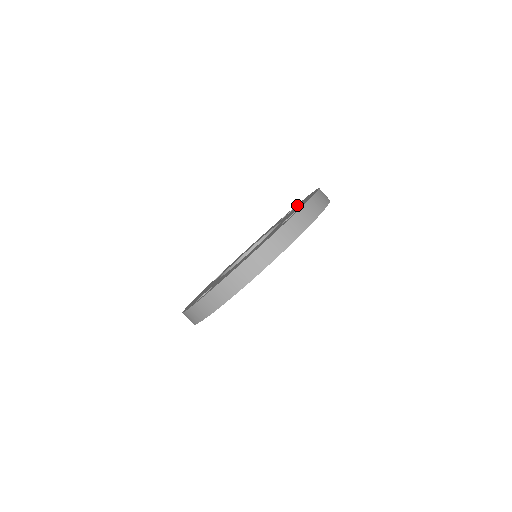
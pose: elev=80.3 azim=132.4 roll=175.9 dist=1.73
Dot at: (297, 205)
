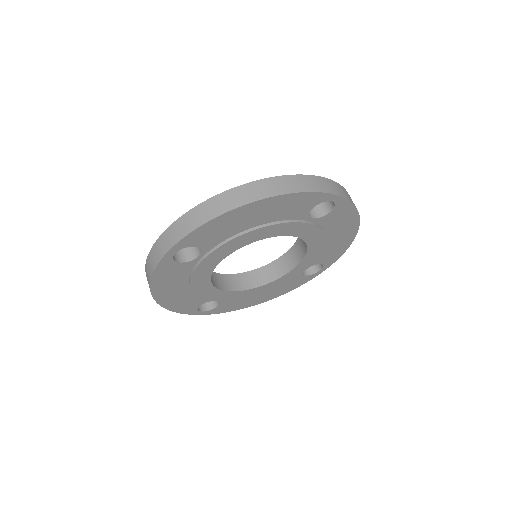
Dot at: occluded
